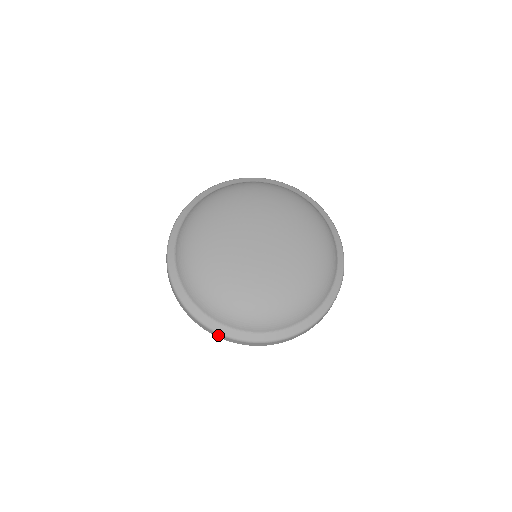
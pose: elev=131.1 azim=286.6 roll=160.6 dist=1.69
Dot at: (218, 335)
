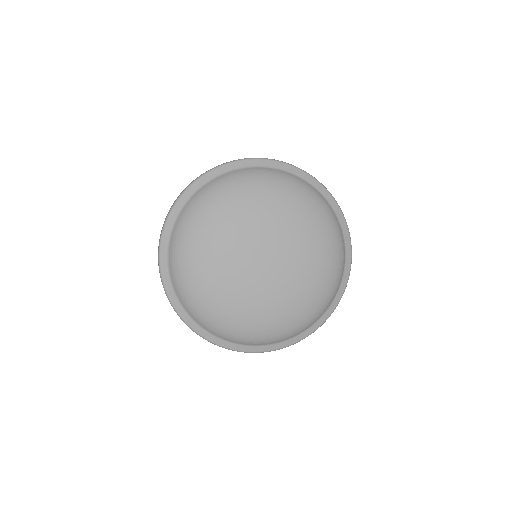
Dot at: (298, 341)
